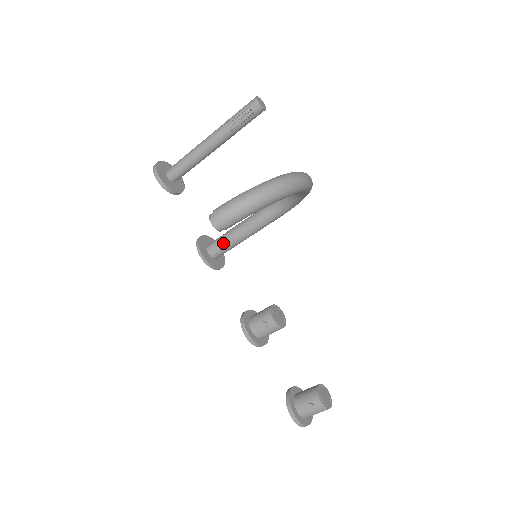
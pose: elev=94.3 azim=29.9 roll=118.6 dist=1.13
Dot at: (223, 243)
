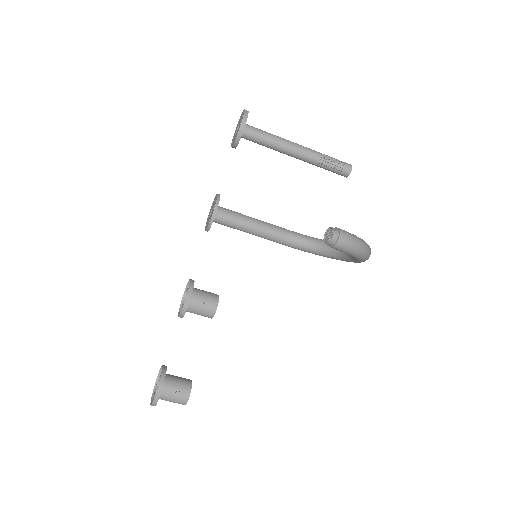
Dot at: (235, 219)
